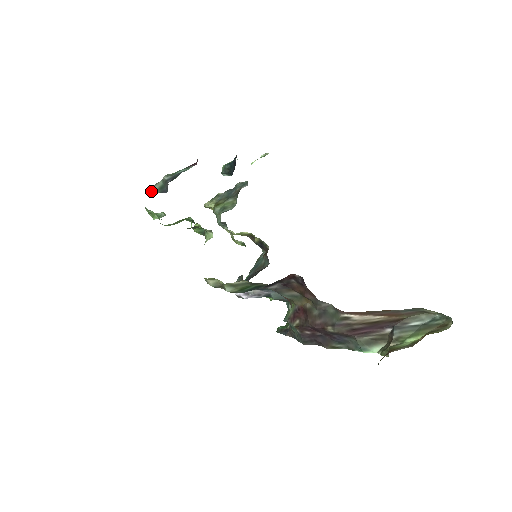
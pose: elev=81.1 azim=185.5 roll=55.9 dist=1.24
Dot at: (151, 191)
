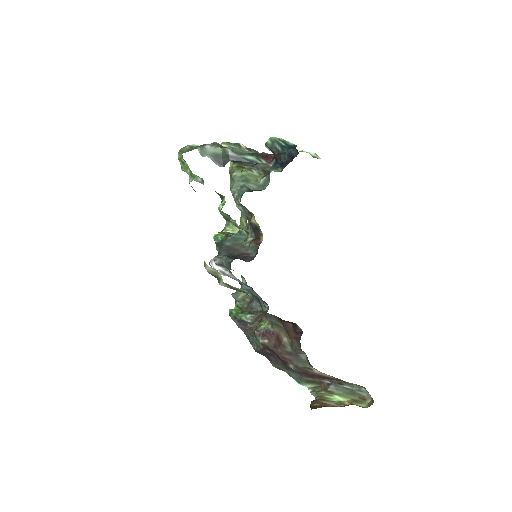
Dot at: (202, 148)
